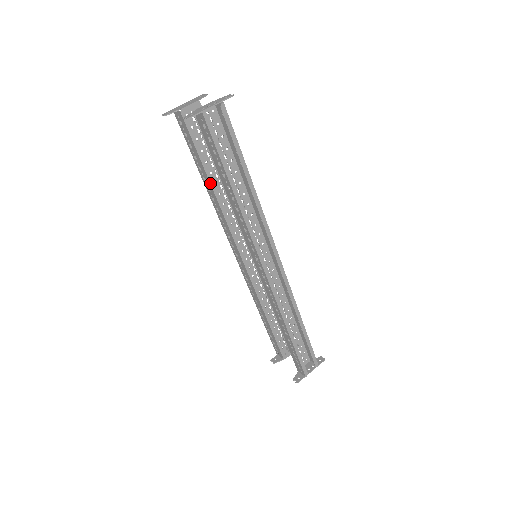
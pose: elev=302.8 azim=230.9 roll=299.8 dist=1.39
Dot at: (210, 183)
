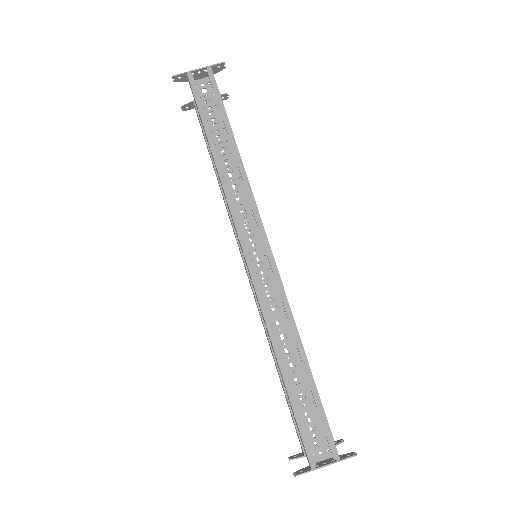
Dot at: (215, 170)
